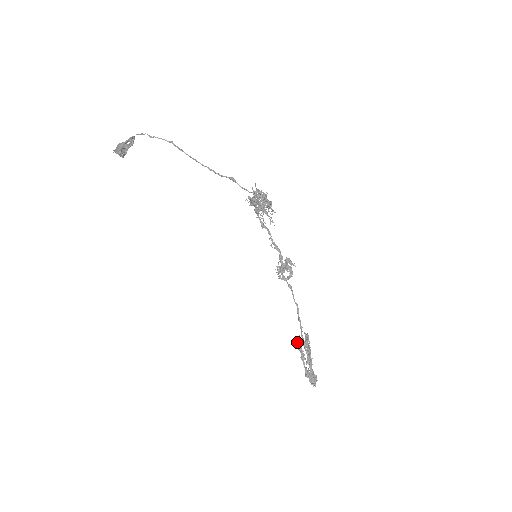
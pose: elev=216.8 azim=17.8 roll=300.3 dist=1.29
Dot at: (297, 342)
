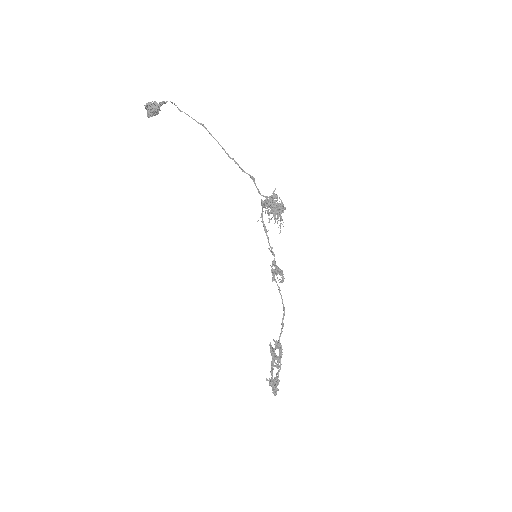
Dot at: occluded
